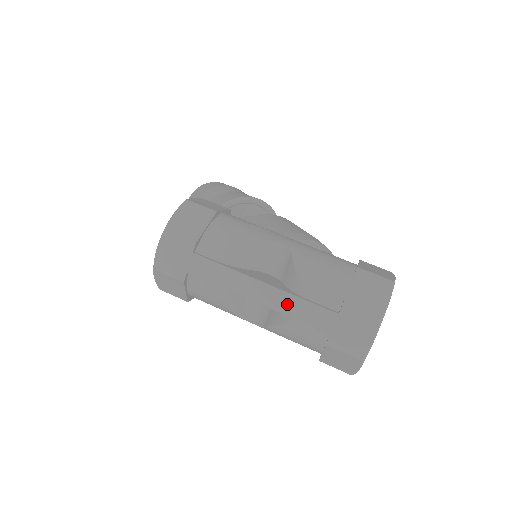
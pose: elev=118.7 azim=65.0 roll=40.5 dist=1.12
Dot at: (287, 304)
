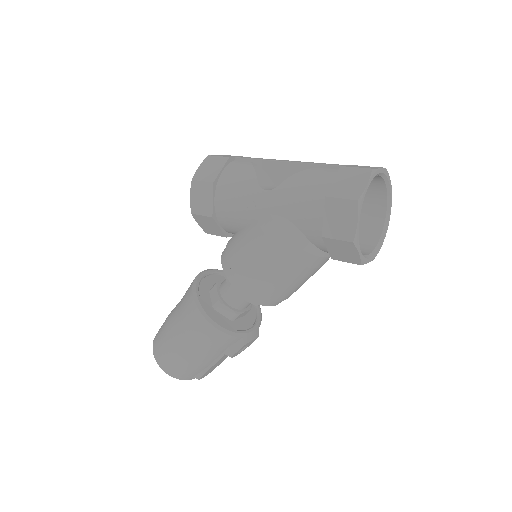
Dot at: occluded
